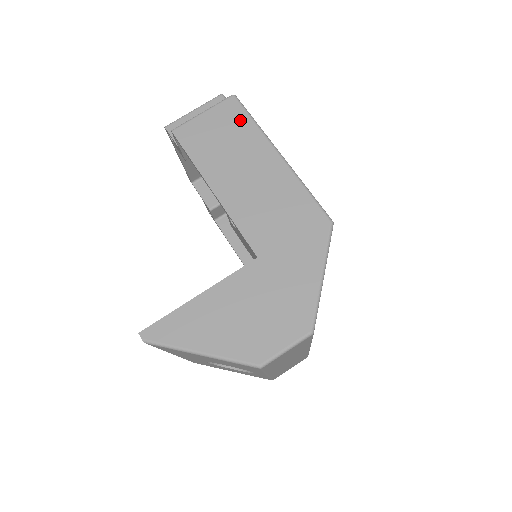
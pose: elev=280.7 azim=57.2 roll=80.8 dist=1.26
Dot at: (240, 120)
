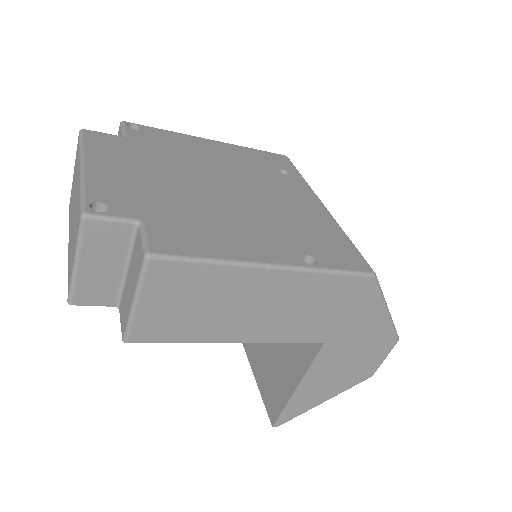
Dot at: (193, 276)
